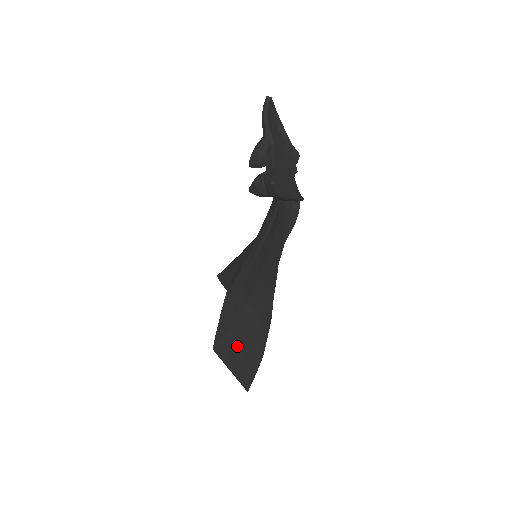
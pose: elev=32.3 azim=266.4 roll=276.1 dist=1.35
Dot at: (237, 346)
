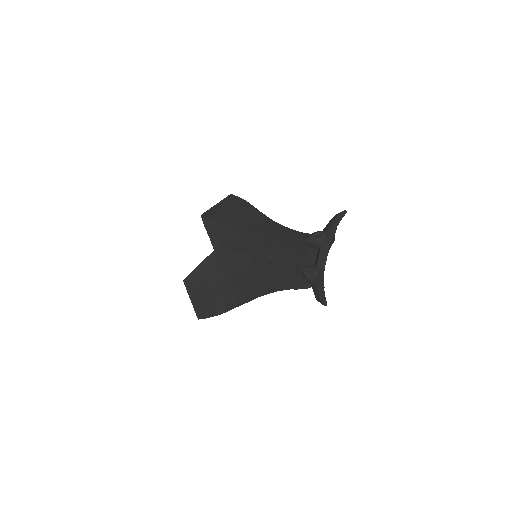
Dot at: (206, 293)
